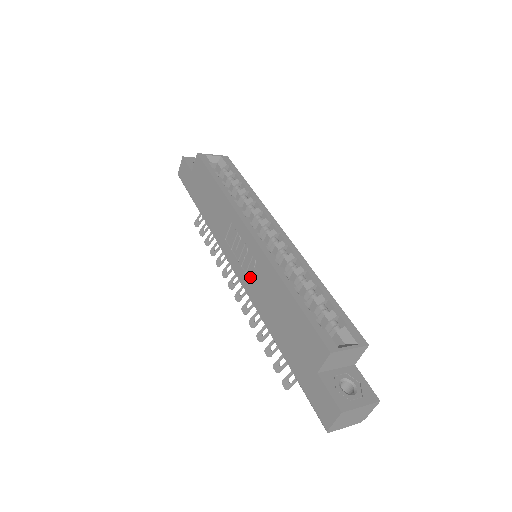
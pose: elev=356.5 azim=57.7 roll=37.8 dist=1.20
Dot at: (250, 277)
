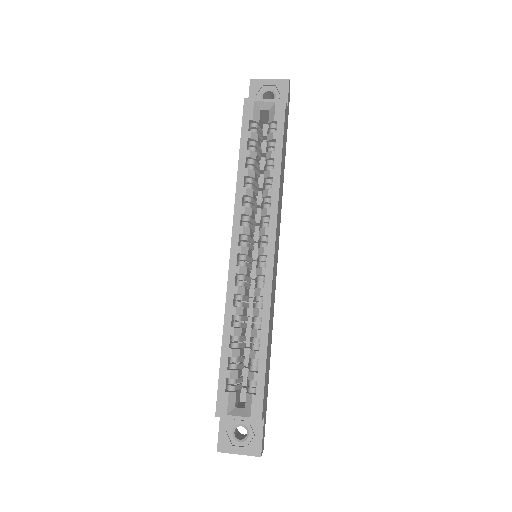
Dot at: occluded
